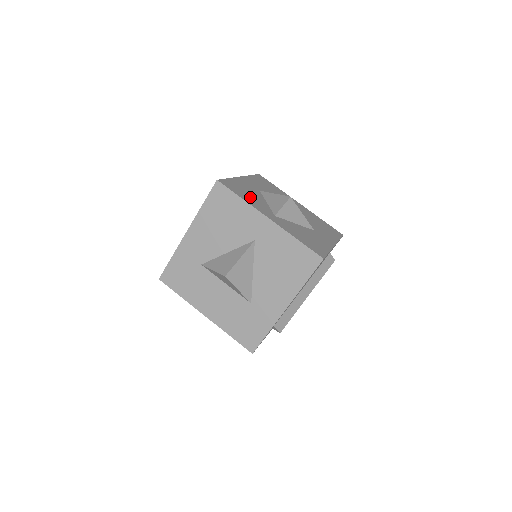
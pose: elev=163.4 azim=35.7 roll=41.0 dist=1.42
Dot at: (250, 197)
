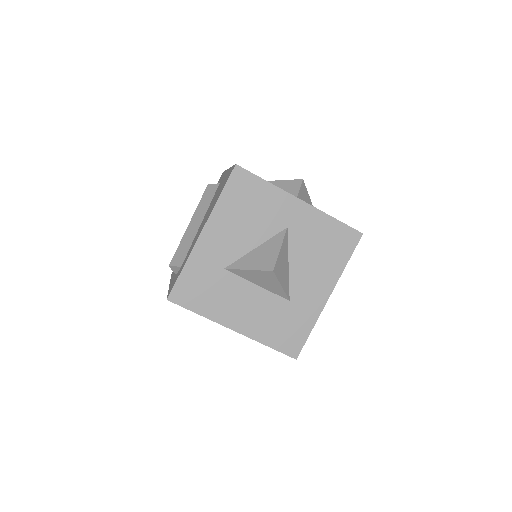
Dot at: occluded
